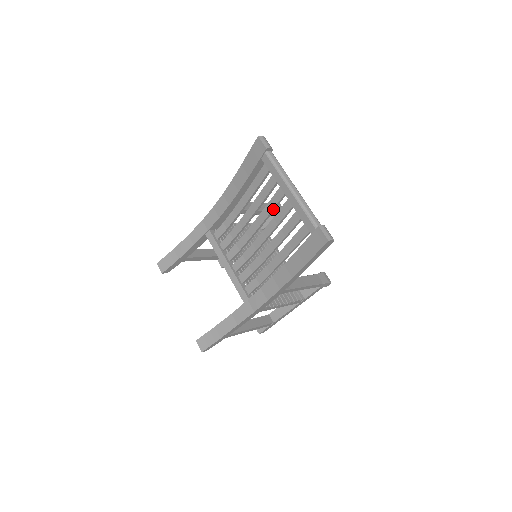
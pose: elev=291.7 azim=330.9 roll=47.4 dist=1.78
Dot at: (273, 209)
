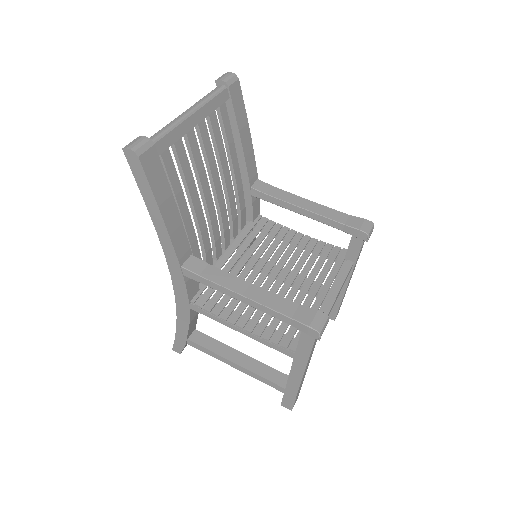
Dot at: (204, 156)
